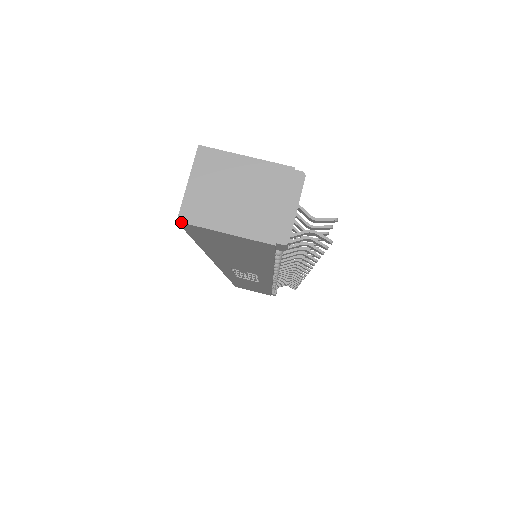
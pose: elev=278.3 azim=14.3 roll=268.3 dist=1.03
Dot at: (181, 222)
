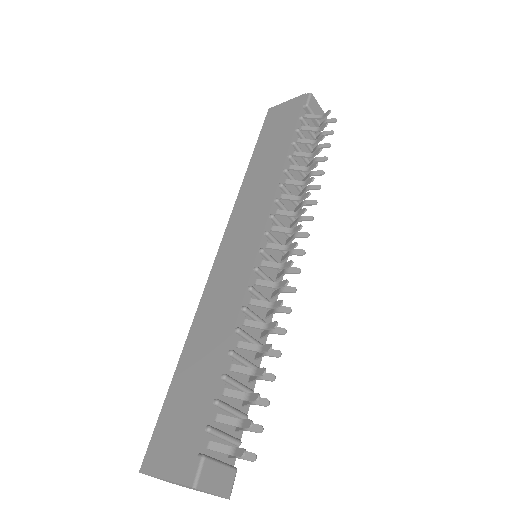
Dot at: occluded
